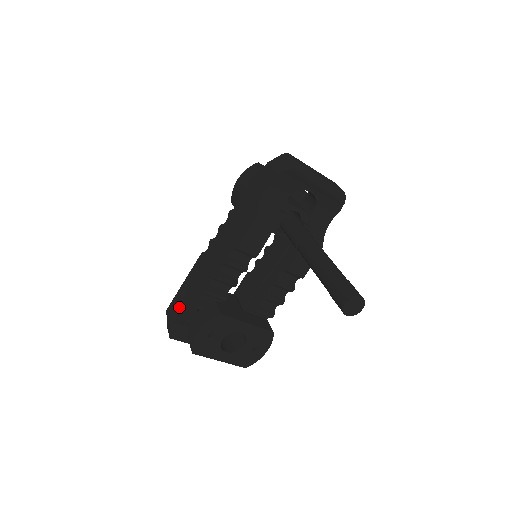
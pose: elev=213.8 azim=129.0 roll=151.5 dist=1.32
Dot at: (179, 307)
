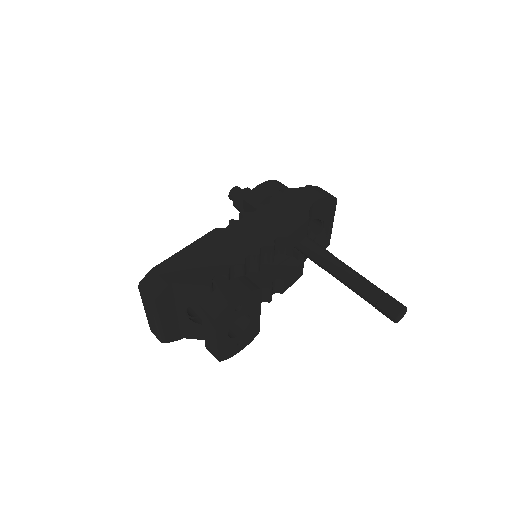
Dot at: (186, 269)
